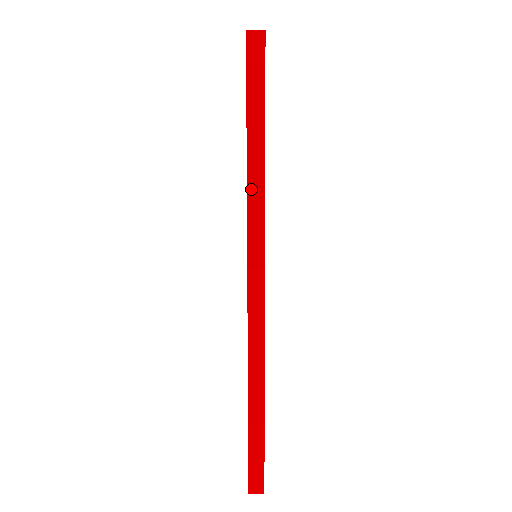
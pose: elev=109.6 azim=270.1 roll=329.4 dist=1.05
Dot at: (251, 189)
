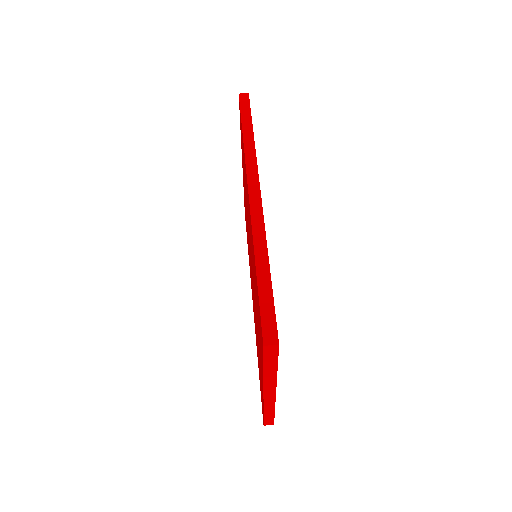
Dot at: (246, 147)
